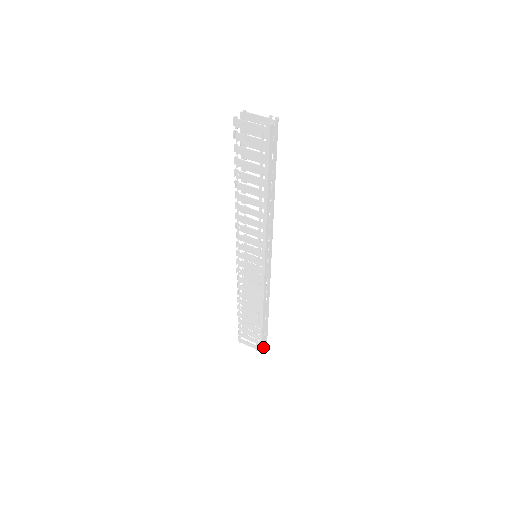
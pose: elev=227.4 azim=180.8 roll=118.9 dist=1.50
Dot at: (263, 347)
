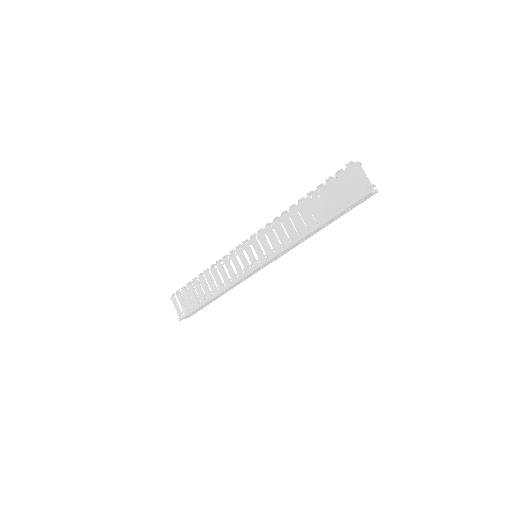
Dot at: (185, 318)
